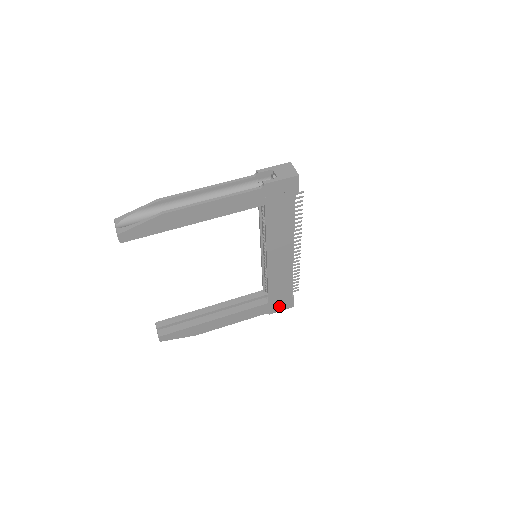
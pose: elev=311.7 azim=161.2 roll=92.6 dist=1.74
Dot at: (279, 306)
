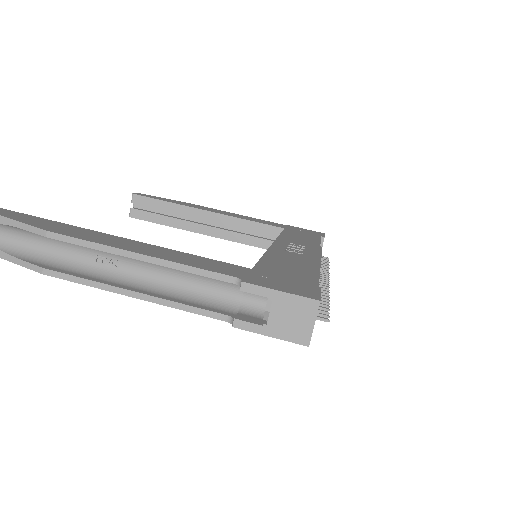
Dot at: occluded
